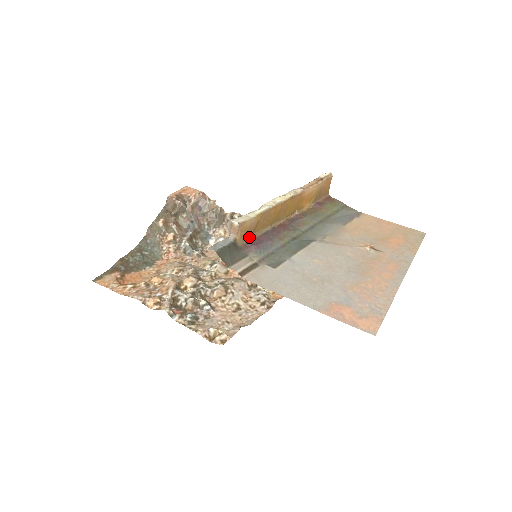
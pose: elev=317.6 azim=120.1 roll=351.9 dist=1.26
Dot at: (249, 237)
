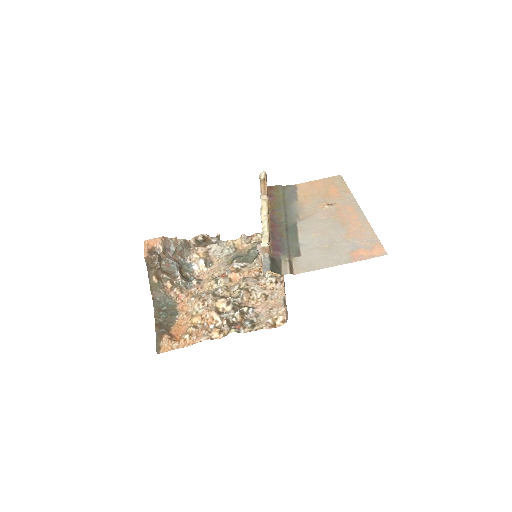
Dot at: (270, 248)
